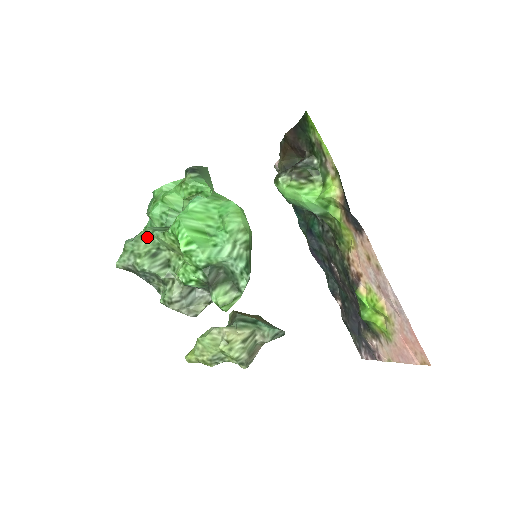
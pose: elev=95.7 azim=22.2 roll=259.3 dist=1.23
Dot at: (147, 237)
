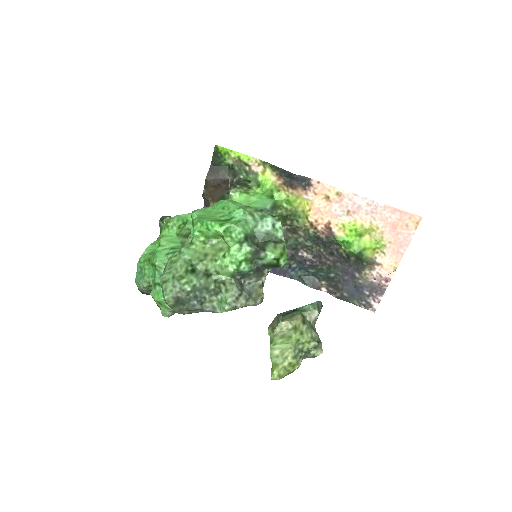
Dot at: (178, 258)
